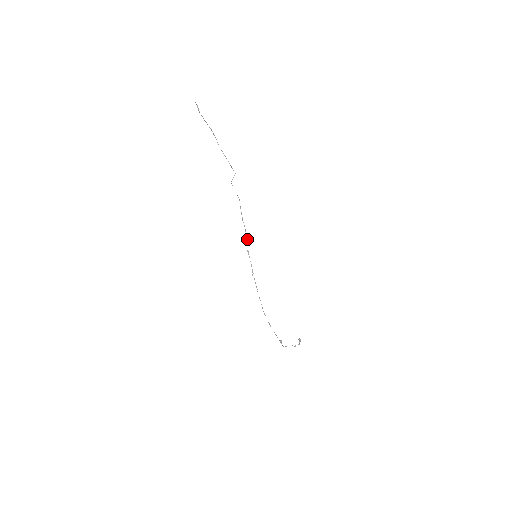
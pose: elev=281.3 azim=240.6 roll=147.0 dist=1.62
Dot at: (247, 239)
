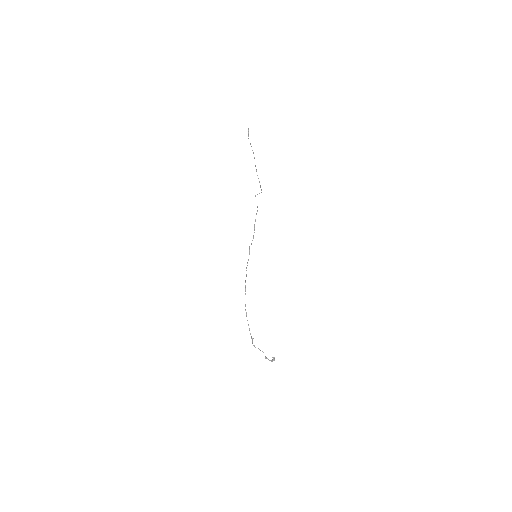
Dot at: occluded
